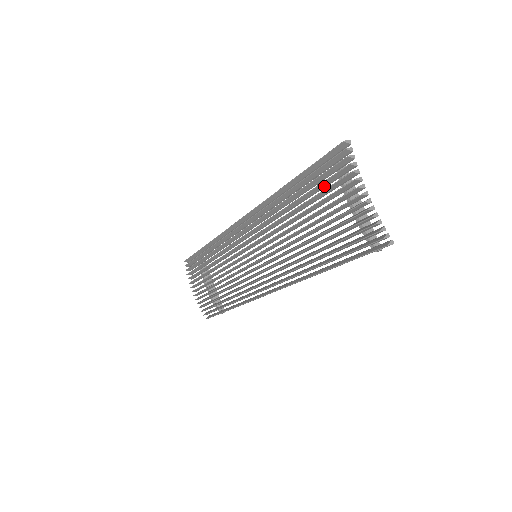
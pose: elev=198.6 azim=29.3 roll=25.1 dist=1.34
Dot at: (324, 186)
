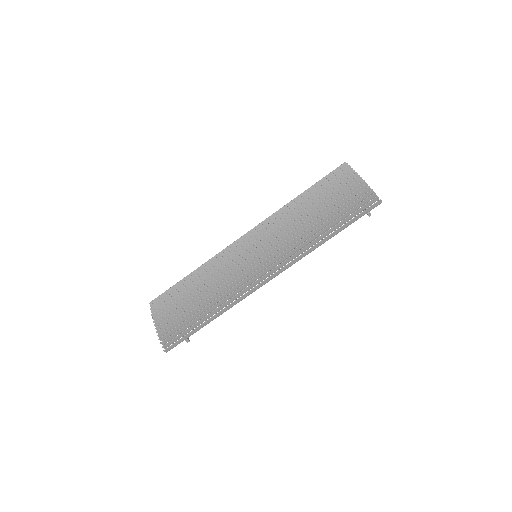
Dot at: (330, 188)
